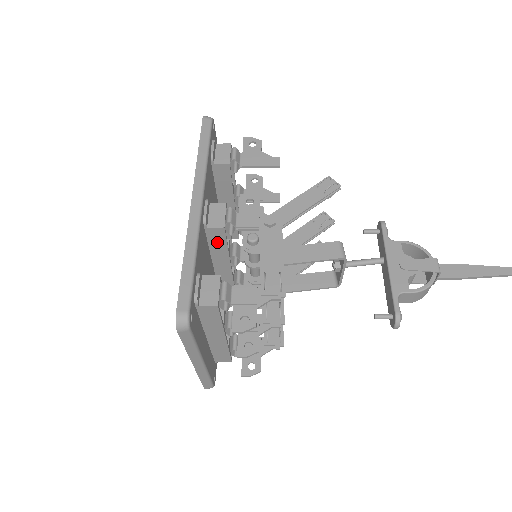
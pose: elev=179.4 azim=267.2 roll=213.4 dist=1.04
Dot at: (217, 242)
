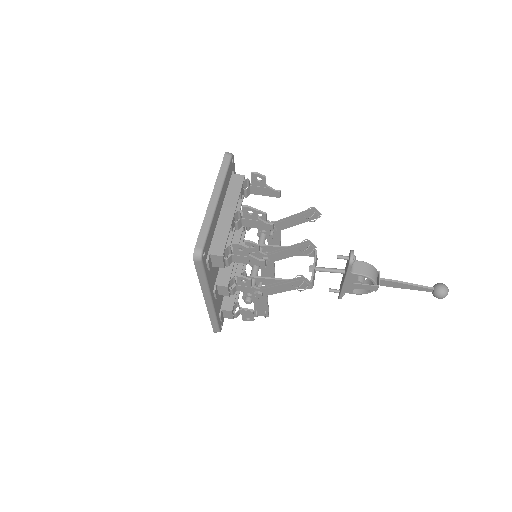
Dot at: occluded
